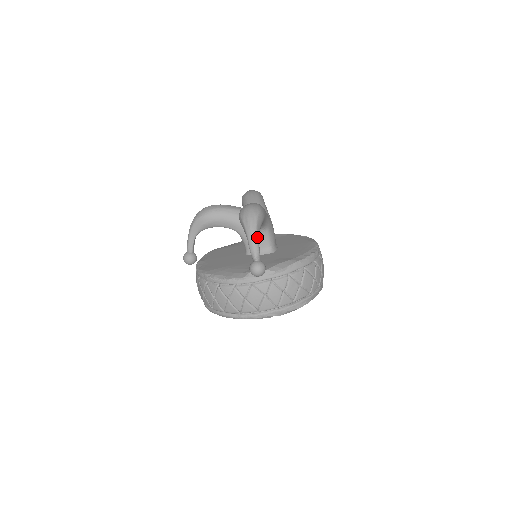
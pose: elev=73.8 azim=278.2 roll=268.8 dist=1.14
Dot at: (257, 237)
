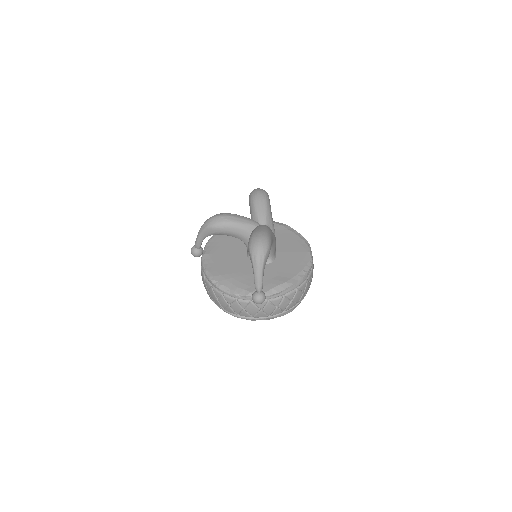
Dot at: (262, 274)
